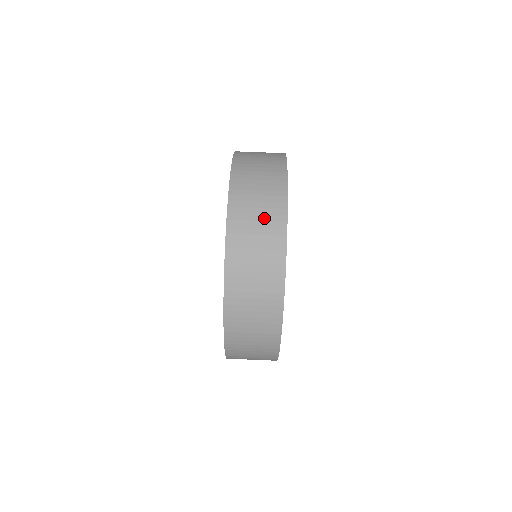
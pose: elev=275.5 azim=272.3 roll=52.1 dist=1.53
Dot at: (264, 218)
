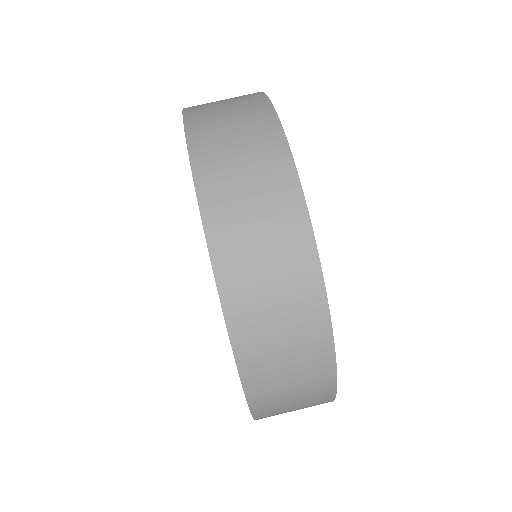
Dot at: (281, 274)
